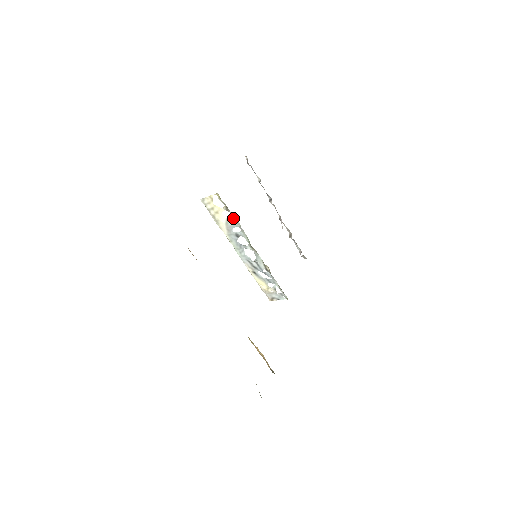
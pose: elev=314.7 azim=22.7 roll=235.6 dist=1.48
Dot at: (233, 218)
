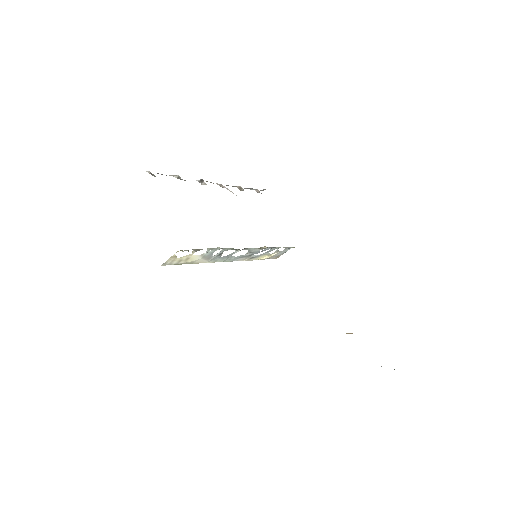
Dot at: (208, 250)
